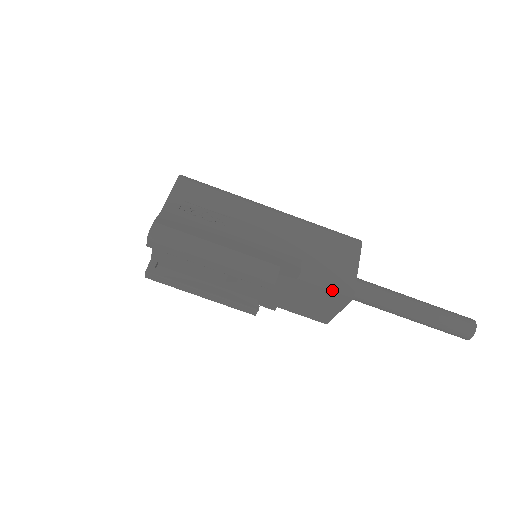
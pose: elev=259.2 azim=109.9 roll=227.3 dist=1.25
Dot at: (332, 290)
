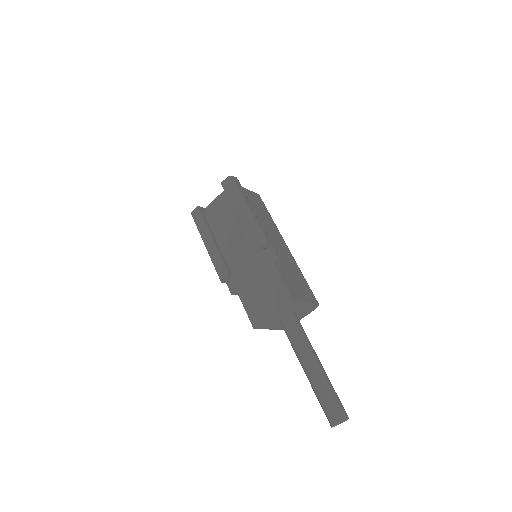
Dot at: (286, 285)
